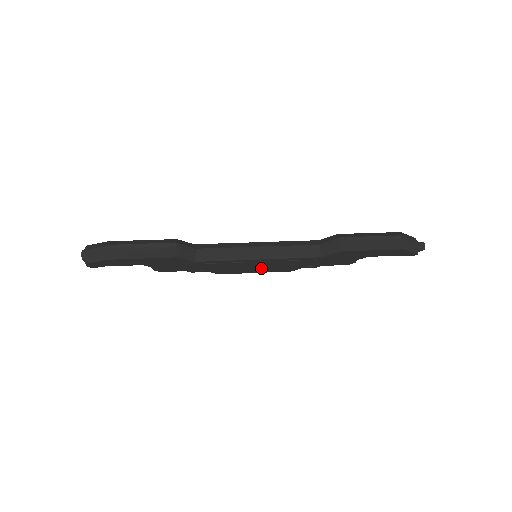
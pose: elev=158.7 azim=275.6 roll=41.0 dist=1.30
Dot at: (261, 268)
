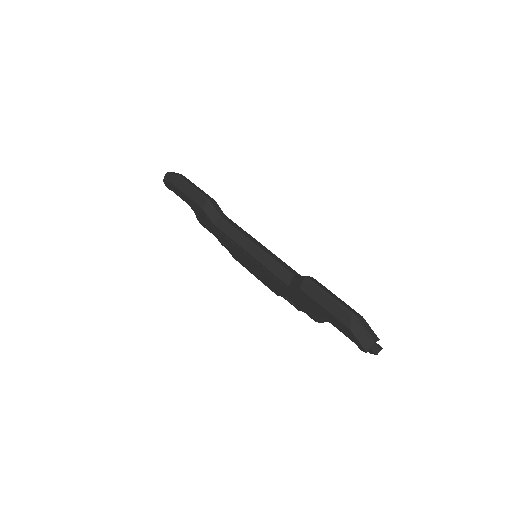
Dot at: (256, 271)
